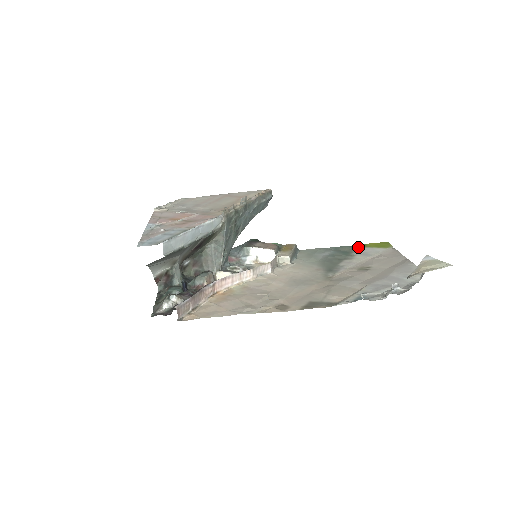
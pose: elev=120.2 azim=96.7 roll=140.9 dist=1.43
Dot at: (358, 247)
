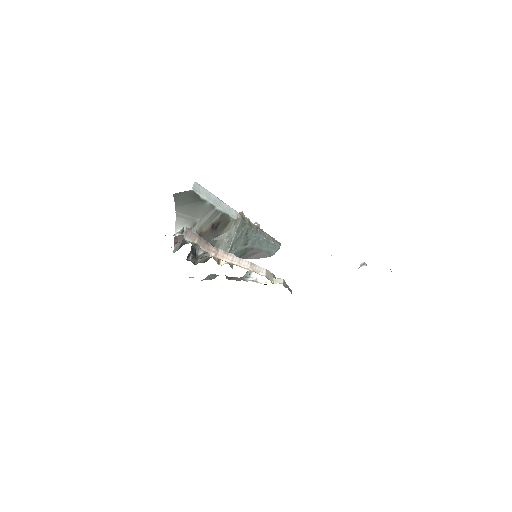
Dot at: occluded
